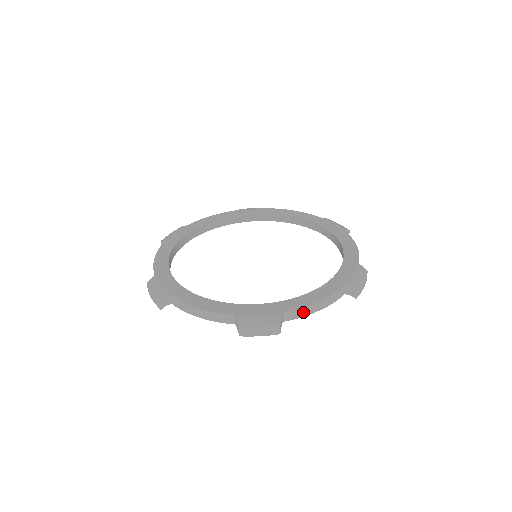
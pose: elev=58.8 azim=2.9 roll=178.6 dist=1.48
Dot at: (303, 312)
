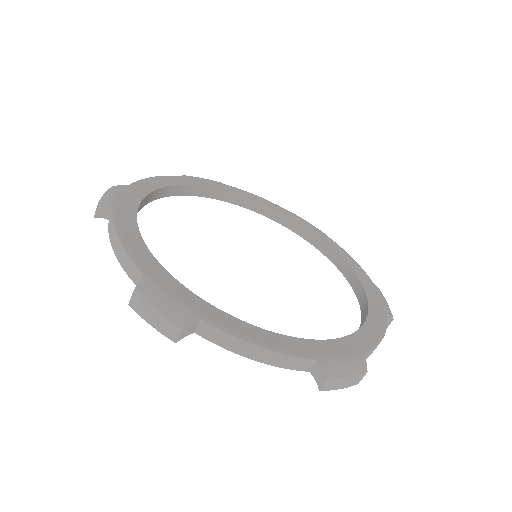
Dot at: occluded
